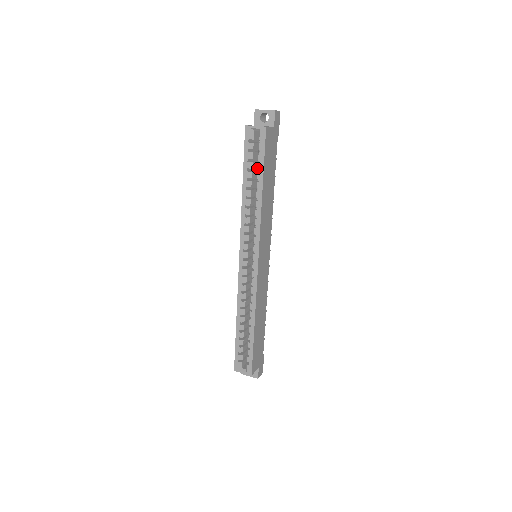
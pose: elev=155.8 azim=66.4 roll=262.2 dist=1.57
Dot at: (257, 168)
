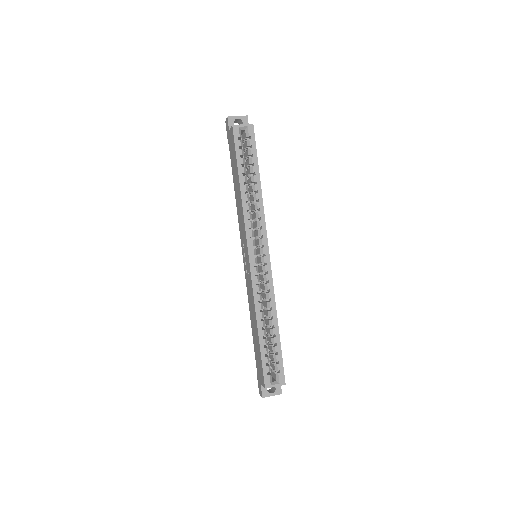
Dot at: (251, 163)
